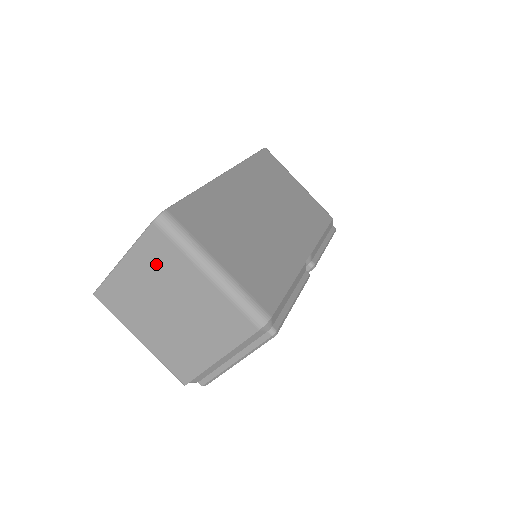
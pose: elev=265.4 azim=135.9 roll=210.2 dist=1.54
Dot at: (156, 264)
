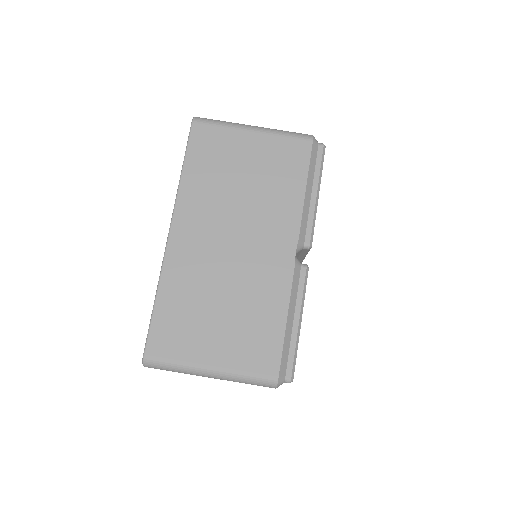
Dot at: occluded
